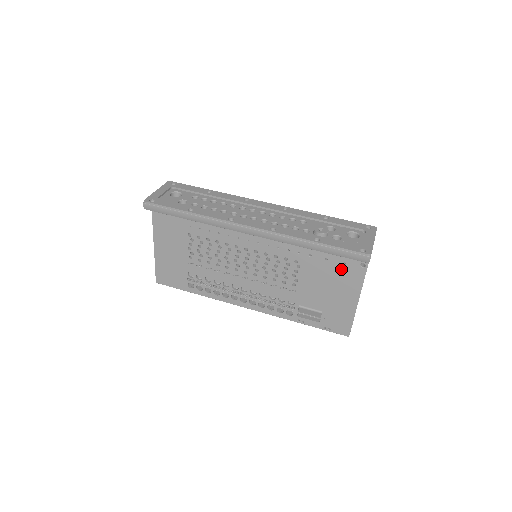
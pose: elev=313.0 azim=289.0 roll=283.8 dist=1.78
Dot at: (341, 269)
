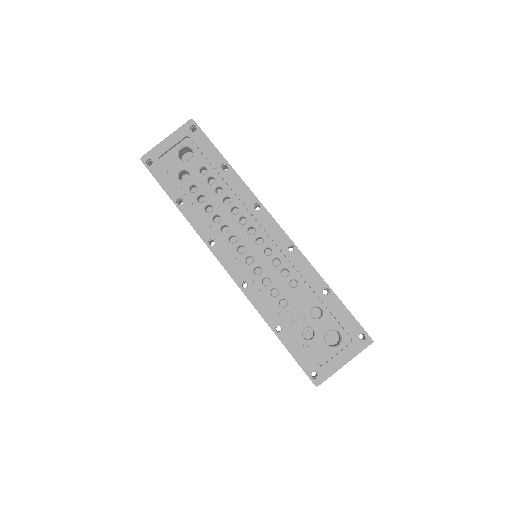
Dot at: occluded
